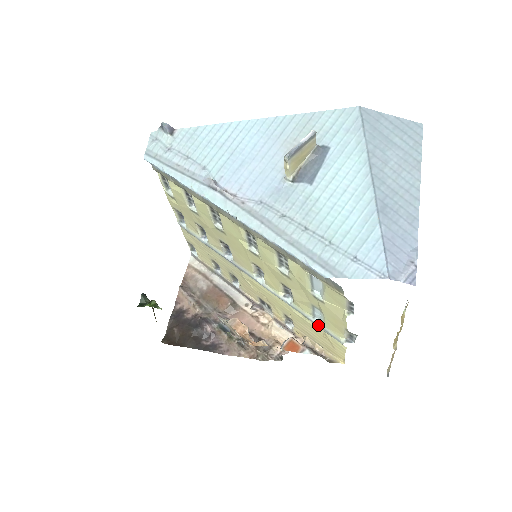
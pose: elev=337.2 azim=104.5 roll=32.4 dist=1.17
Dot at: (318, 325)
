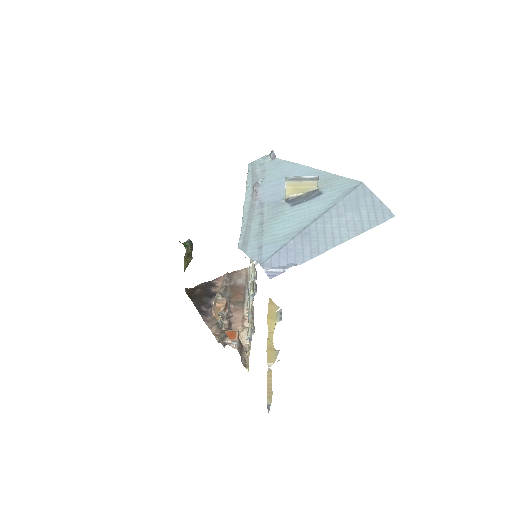
Dot at: occluded
